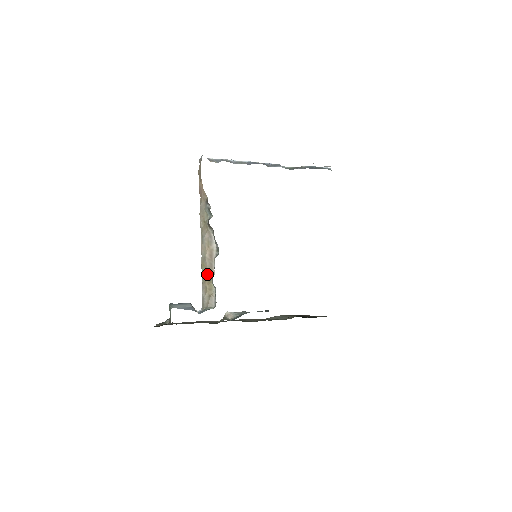
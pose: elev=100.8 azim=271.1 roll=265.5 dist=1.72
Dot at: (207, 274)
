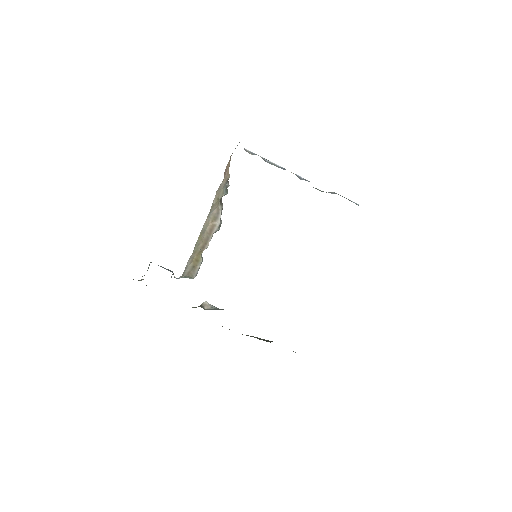
Dot at: (200, 246)
